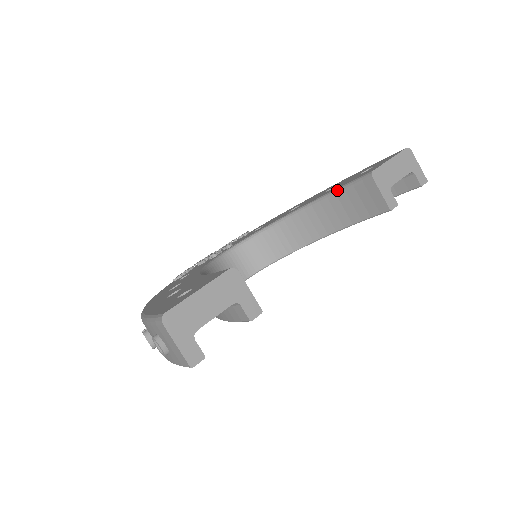
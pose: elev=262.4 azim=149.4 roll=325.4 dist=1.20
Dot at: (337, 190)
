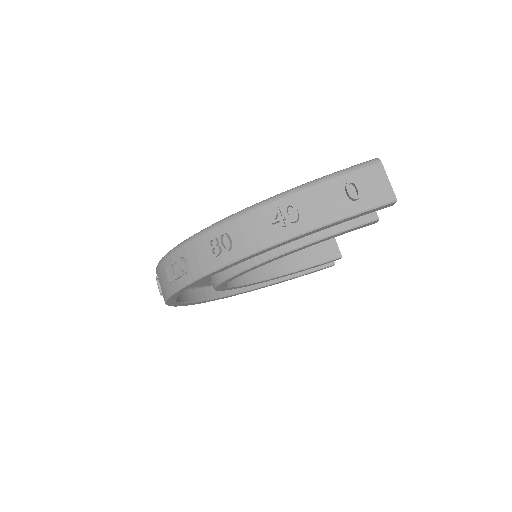
Dot at: occluded
